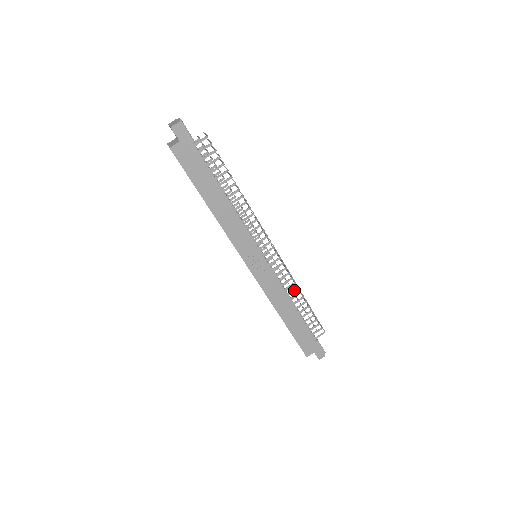
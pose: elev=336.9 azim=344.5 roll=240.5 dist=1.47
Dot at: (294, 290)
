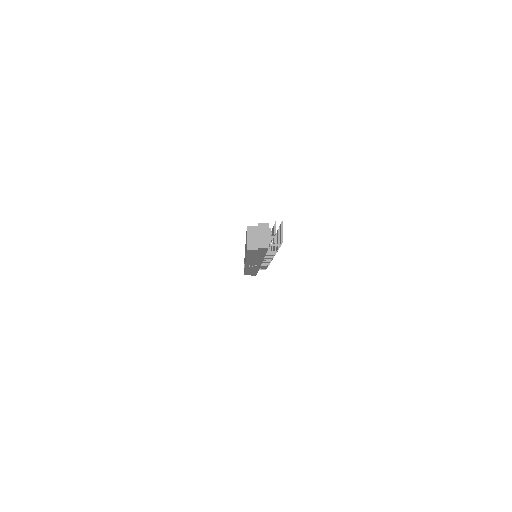
Dot at: occluded
